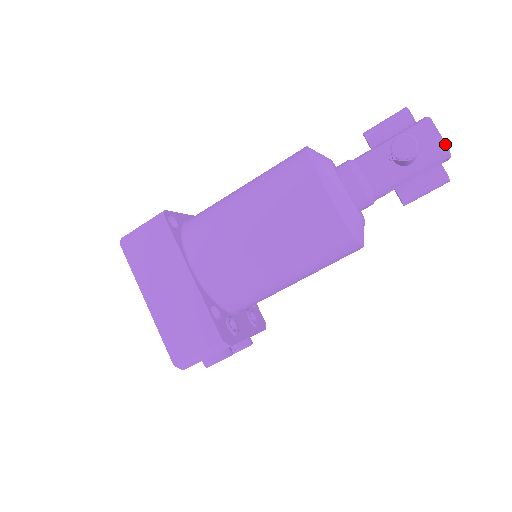
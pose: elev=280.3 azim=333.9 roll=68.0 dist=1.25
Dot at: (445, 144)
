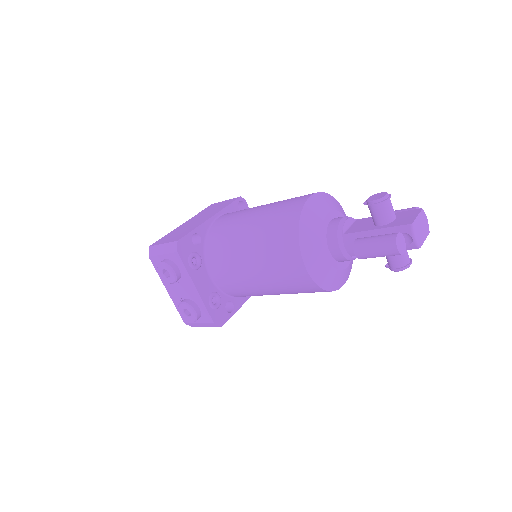
Dot at: (414, 220)
